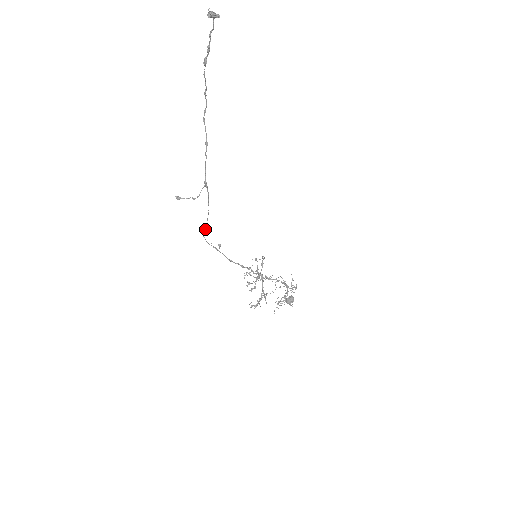
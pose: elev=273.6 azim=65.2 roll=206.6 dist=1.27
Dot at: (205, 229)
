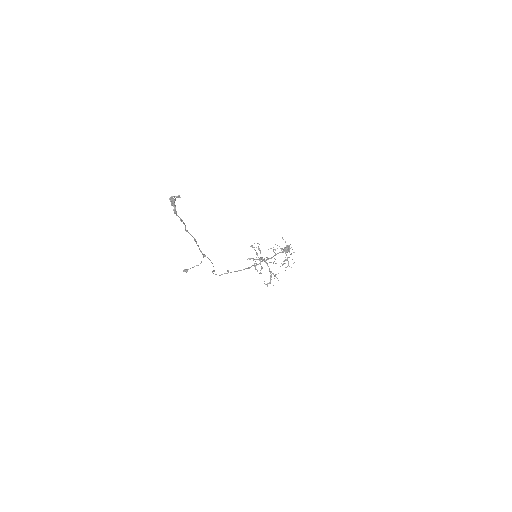
Dot at: occluded
